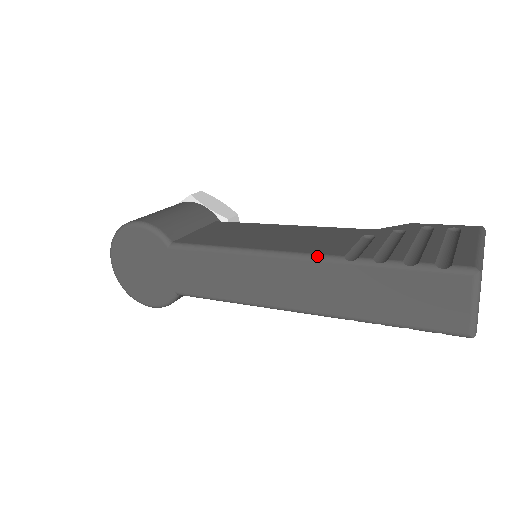
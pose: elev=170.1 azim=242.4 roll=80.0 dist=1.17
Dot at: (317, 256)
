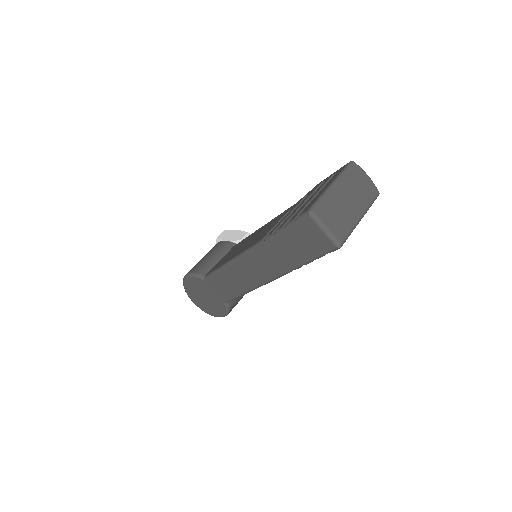
Dot at: (253, 247)
